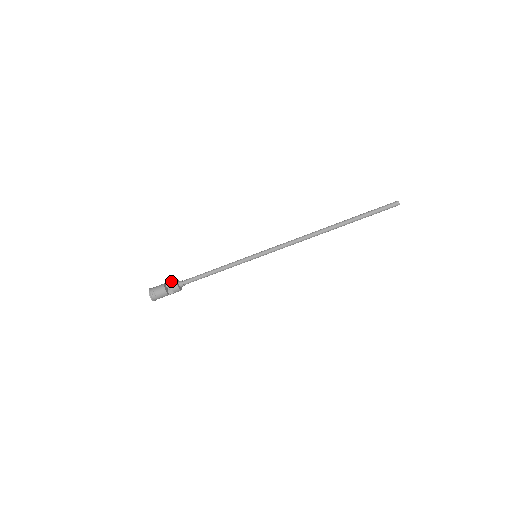
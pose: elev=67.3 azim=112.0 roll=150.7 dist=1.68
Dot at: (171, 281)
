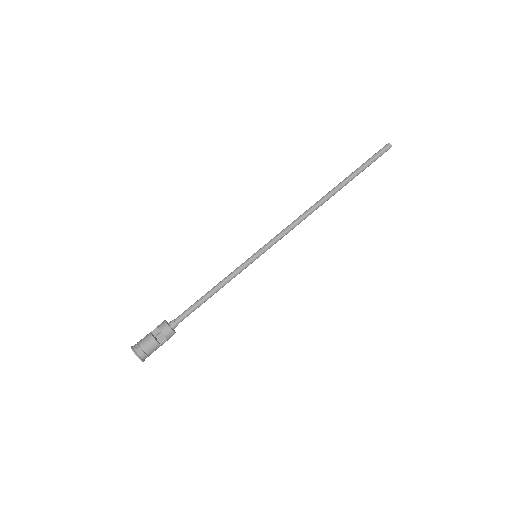
Dot at: (158, 325)
